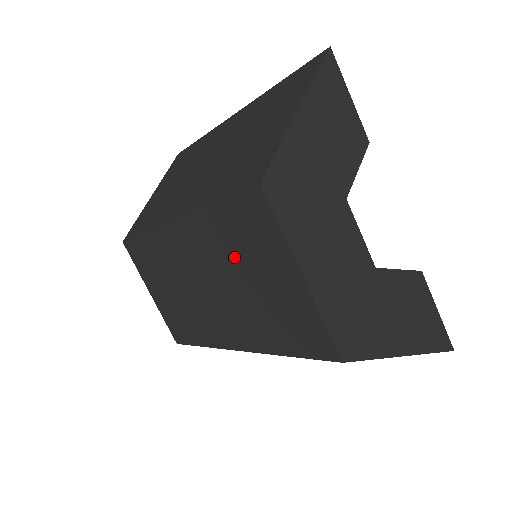
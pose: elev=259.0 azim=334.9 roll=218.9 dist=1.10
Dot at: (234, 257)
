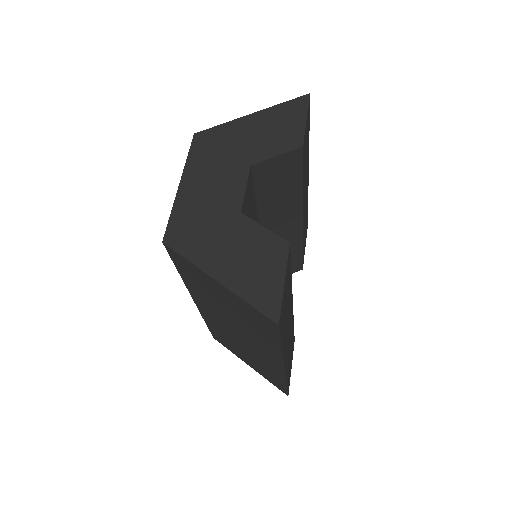
Dot at: occluded
